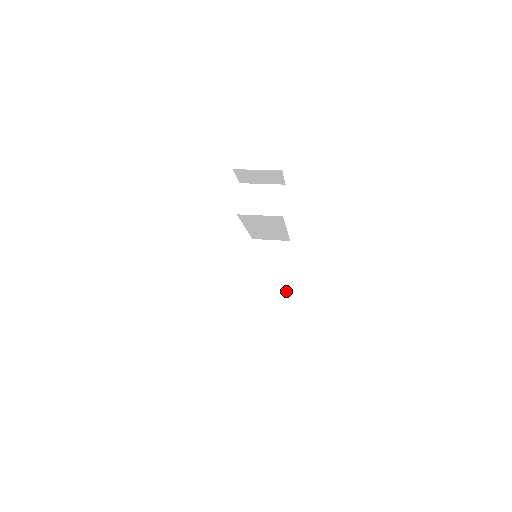
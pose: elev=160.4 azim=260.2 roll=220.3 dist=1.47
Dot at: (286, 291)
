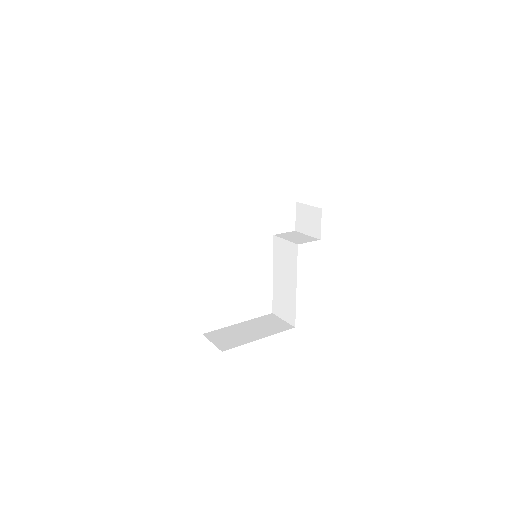
Dot at: occluded
